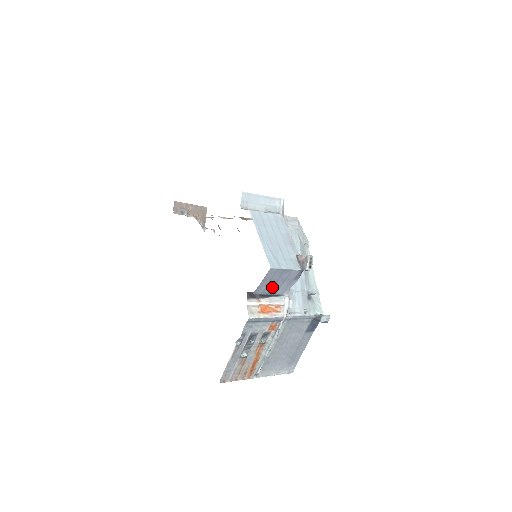
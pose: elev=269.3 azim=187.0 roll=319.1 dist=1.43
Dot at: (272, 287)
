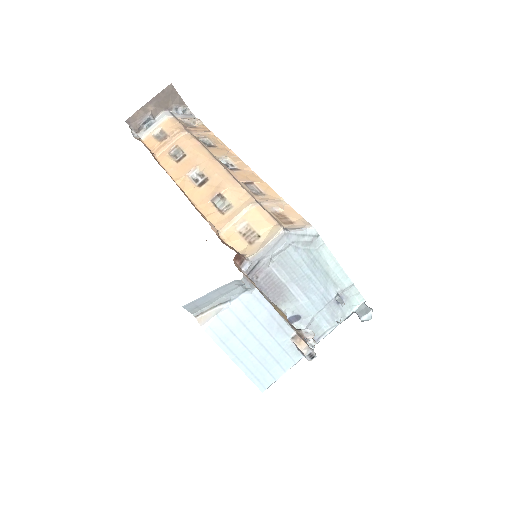
Dot at: occluded
